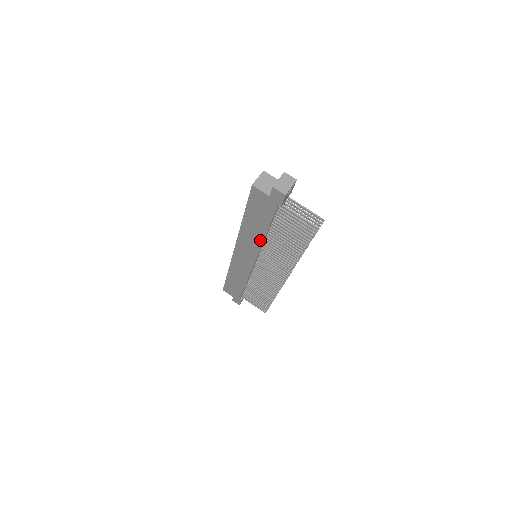
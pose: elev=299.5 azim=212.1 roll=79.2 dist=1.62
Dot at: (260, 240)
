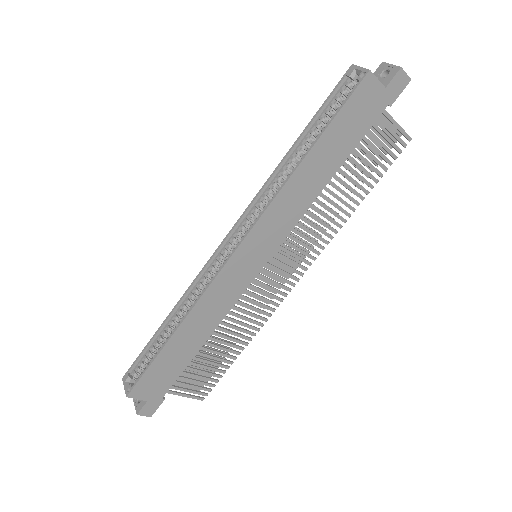
Dot at: (313, 195)
